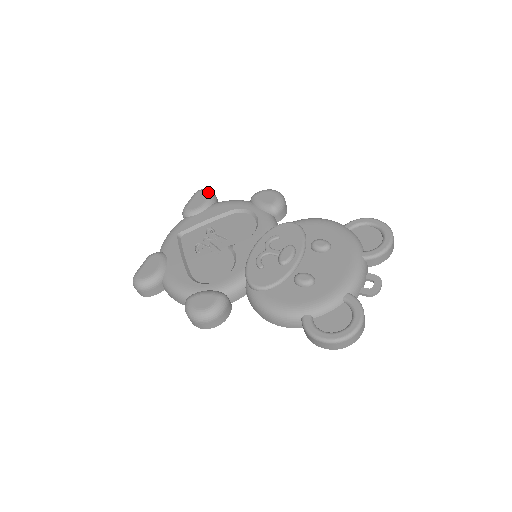
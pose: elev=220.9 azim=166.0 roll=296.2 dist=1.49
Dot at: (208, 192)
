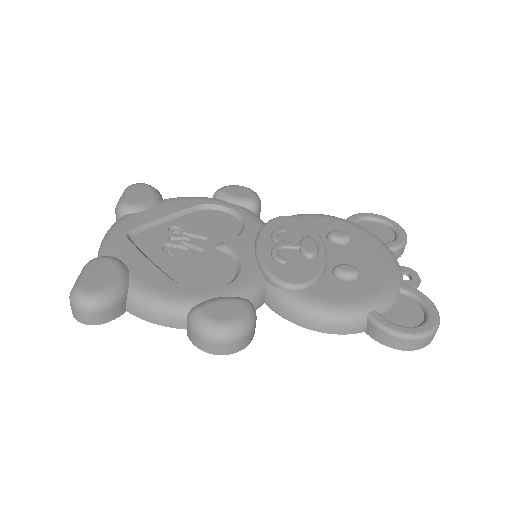
Dot at: (150, 186)
